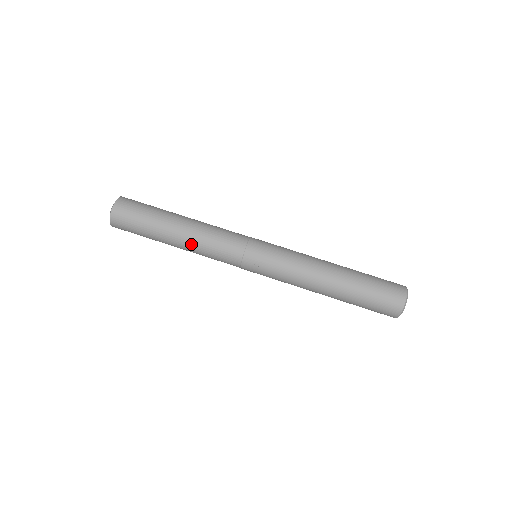
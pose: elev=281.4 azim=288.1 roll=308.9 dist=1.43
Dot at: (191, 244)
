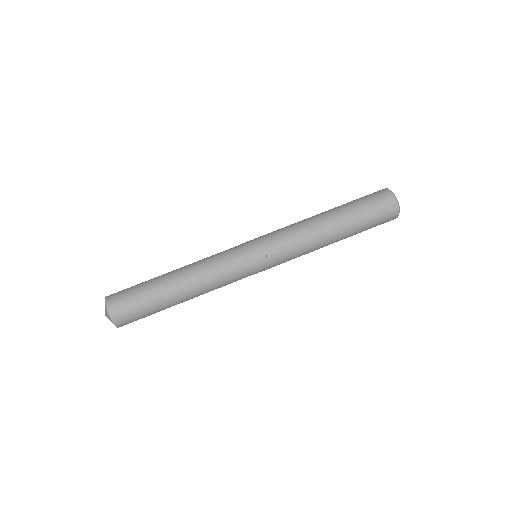
Dot at: (194, 278)
